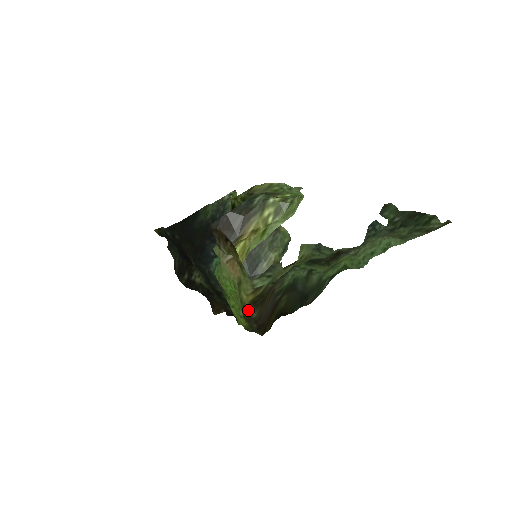
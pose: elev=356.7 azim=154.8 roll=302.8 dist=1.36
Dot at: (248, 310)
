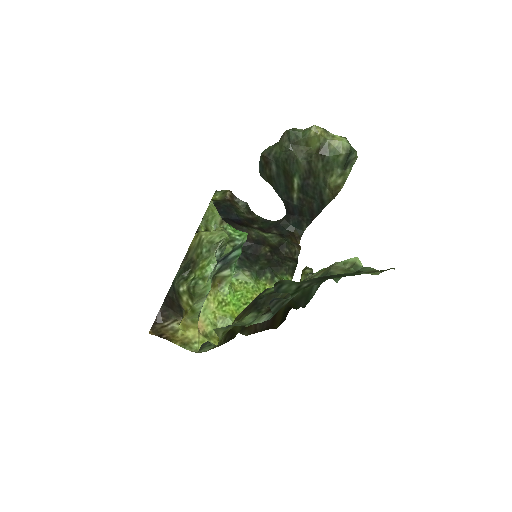
Dot at: occluded
